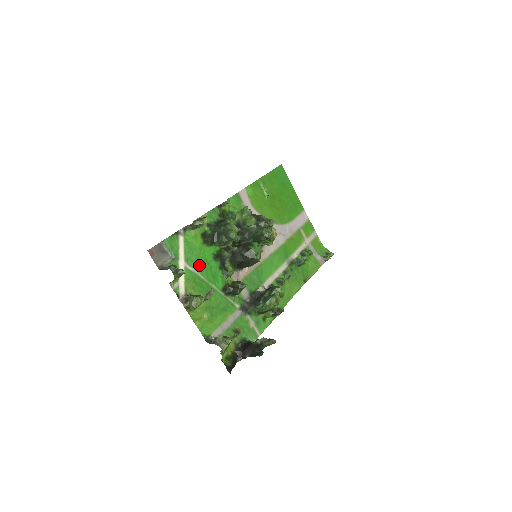
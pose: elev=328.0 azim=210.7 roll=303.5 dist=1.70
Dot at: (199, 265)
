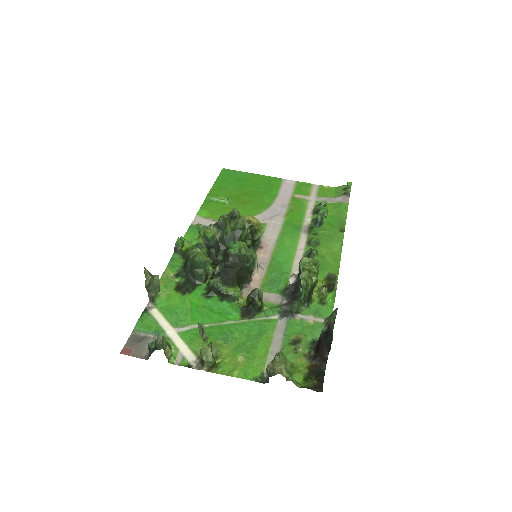
Dot at: (193, 318)
